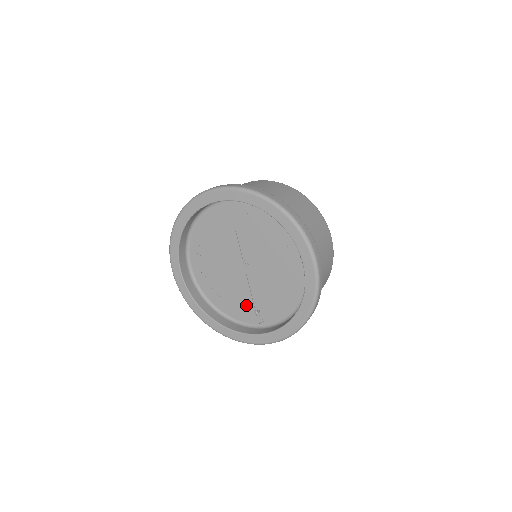
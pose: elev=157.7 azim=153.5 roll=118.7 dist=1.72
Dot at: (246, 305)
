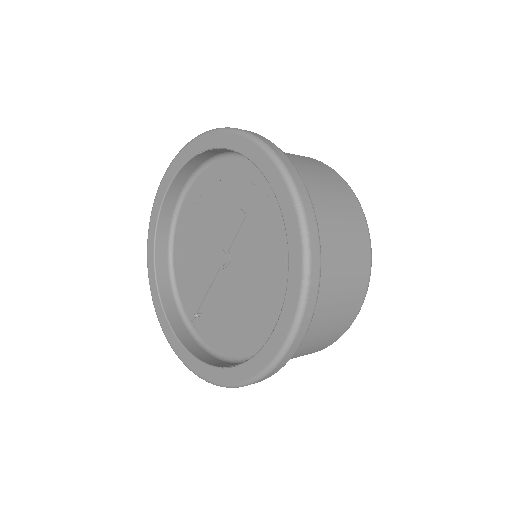
Dot at: (197, 295)
